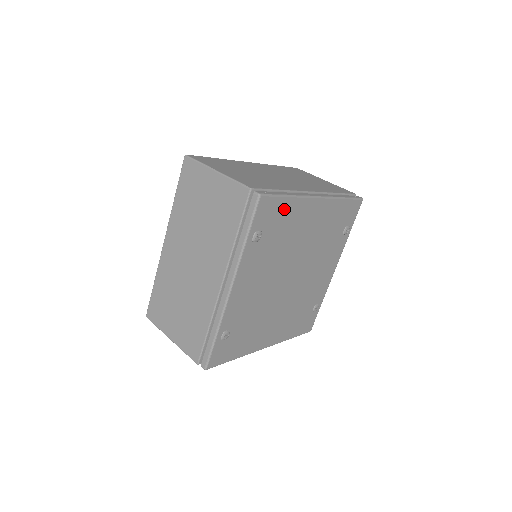
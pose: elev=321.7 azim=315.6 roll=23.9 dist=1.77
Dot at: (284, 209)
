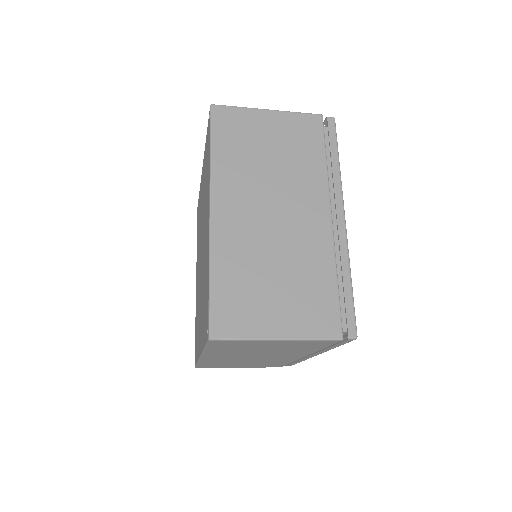
Dot at: occluded
